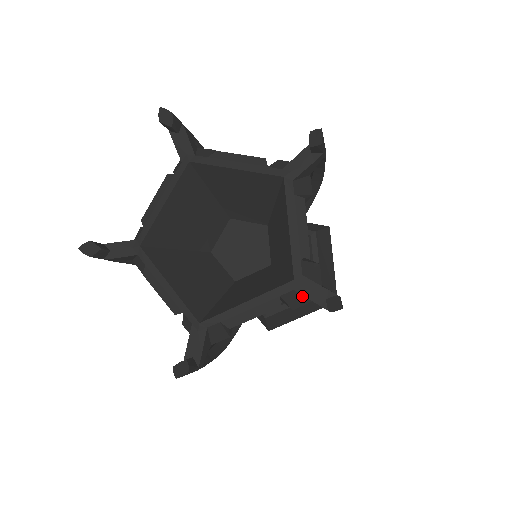
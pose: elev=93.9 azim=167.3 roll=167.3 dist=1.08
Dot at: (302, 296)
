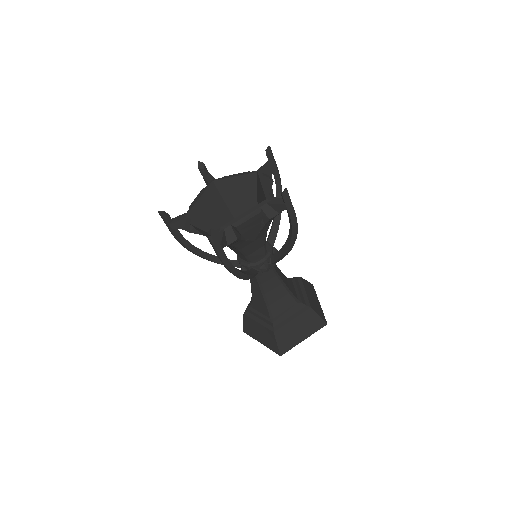
Dot at: occluded
